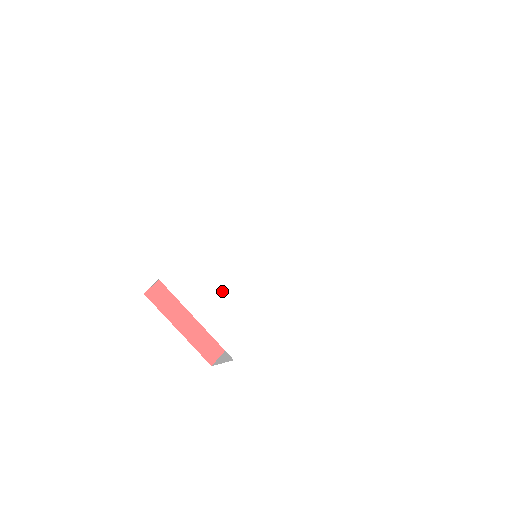
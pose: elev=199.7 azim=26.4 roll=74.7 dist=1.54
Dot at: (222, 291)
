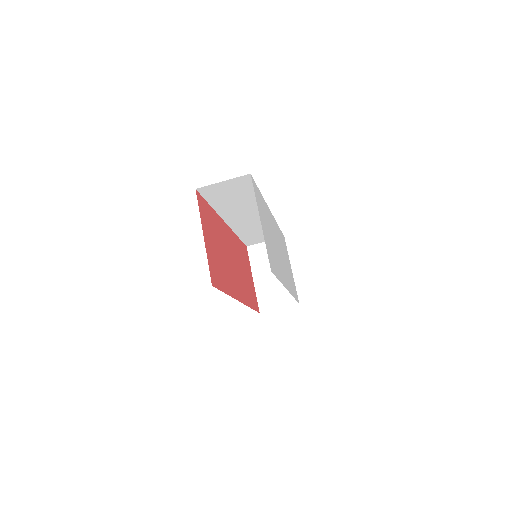
Dot at: (267, 230)
